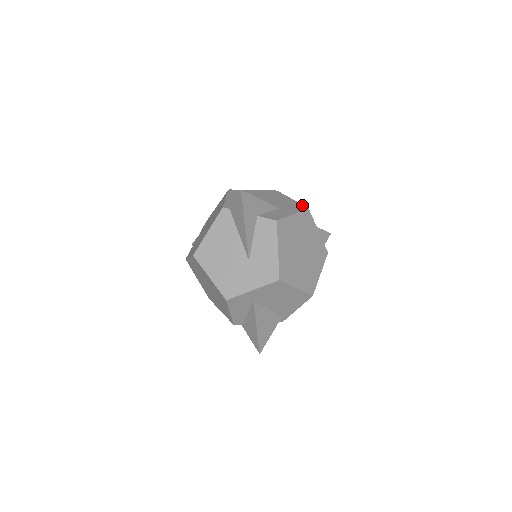
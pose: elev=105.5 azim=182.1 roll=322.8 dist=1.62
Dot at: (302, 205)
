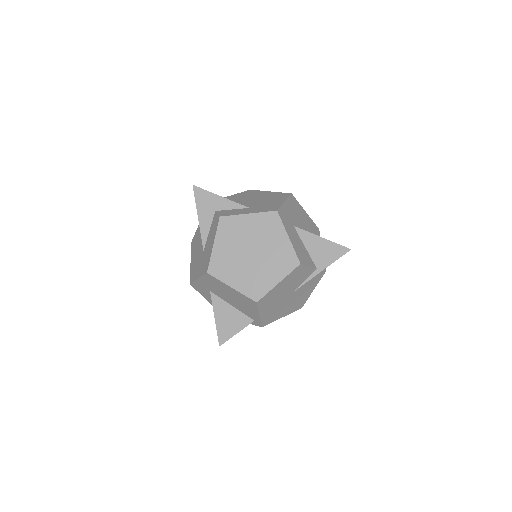
Dot at: (278, 207)
